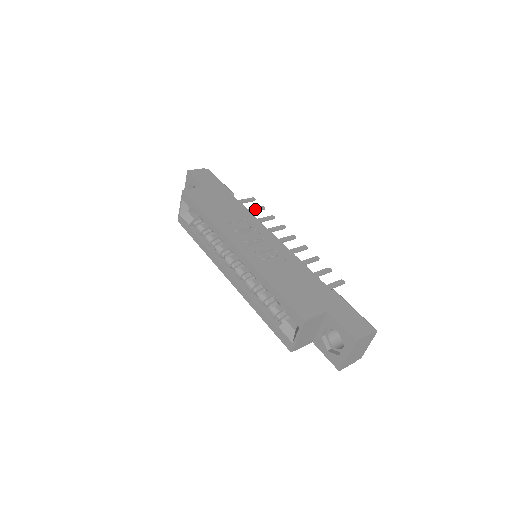
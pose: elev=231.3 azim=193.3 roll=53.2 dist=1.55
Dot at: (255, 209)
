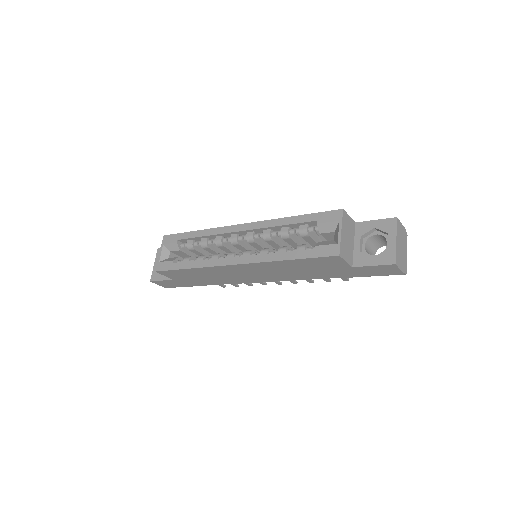
Dot at: occluded
